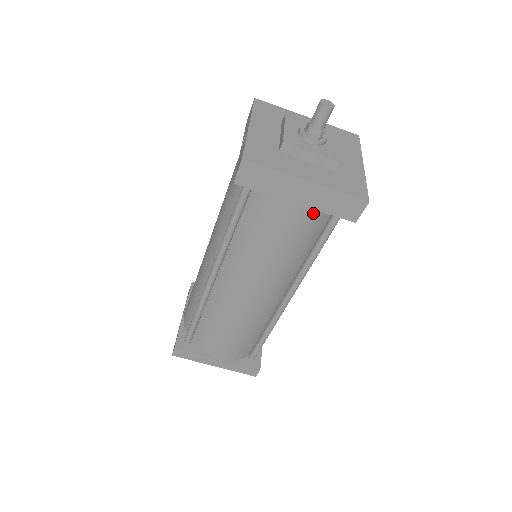
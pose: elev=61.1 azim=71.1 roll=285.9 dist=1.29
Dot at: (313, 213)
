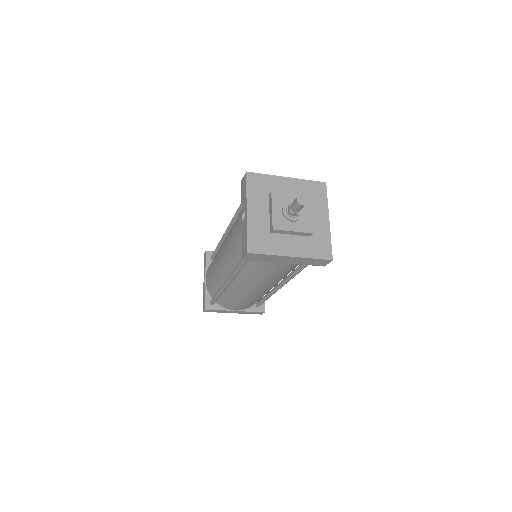
Dot at: occluded
